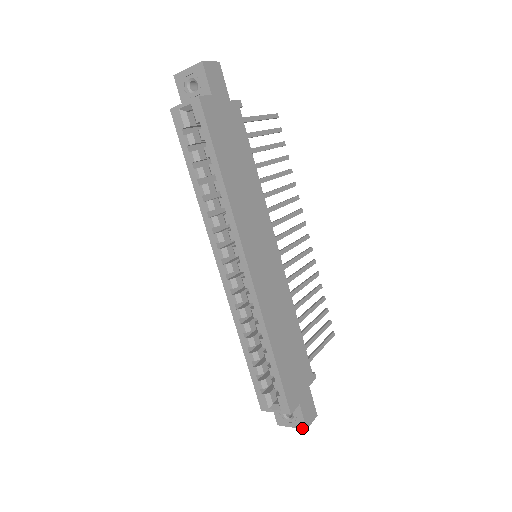
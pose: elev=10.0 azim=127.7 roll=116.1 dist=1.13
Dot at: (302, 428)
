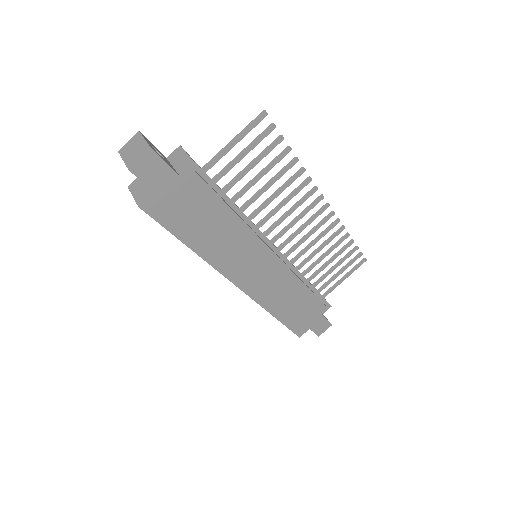
Dot at: occluded
